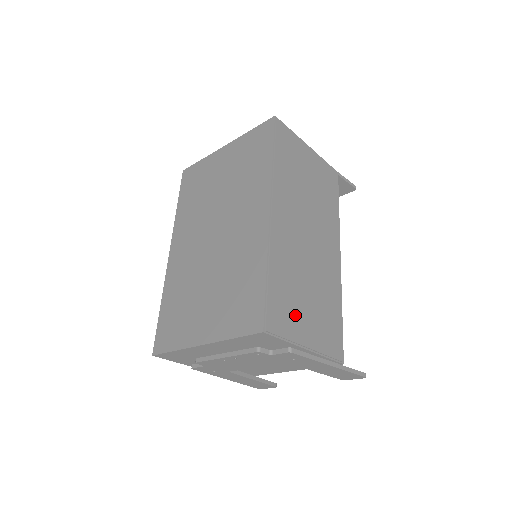
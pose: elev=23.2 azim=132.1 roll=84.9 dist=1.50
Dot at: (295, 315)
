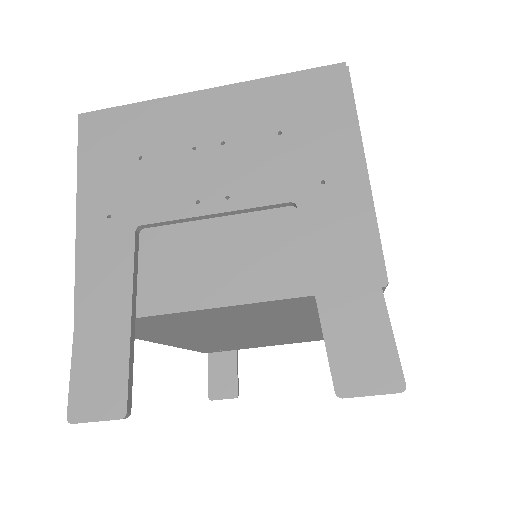
Dot at: occluded
